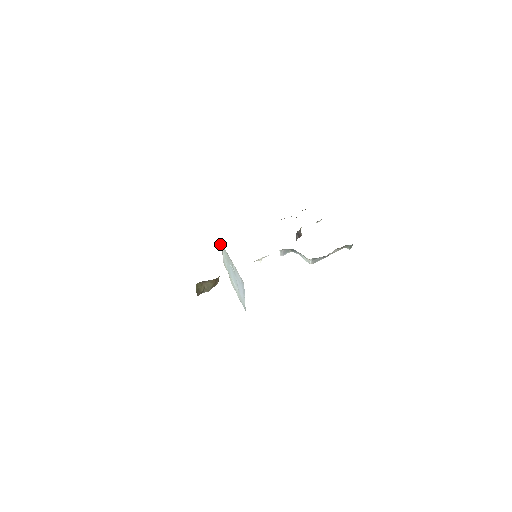
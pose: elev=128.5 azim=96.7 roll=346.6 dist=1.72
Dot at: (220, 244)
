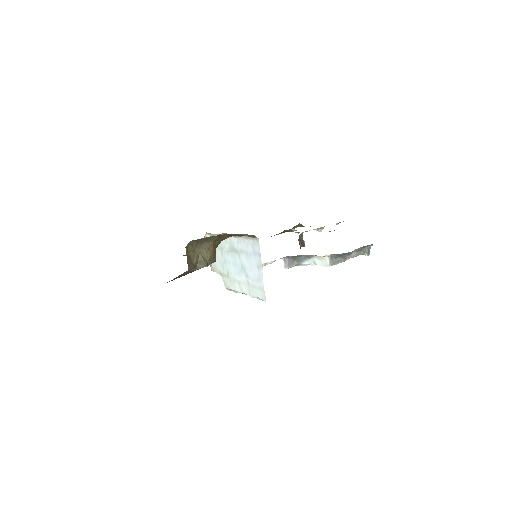
Dot at: occluded
